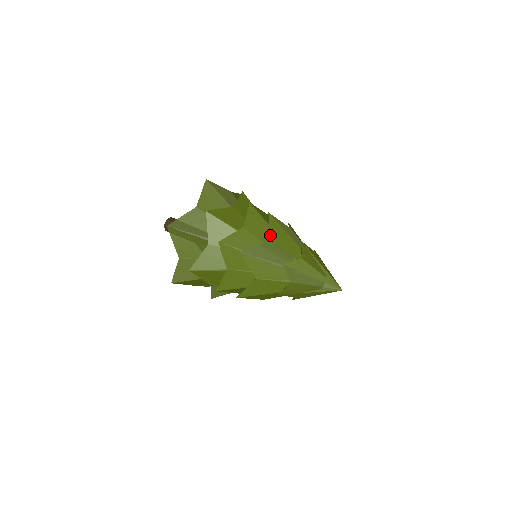
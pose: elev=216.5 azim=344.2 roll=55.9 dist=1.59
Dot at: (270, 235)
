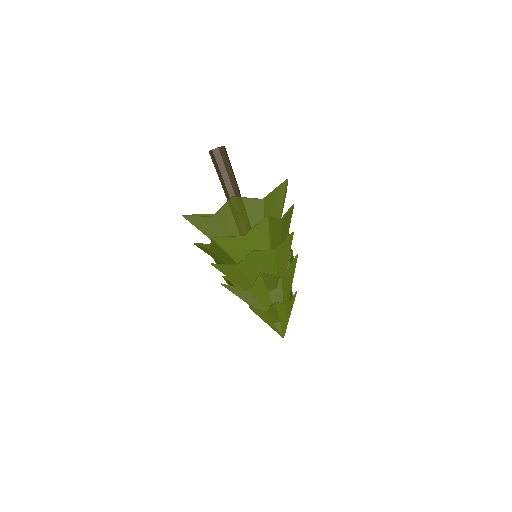
Dot at: (251, 288)
